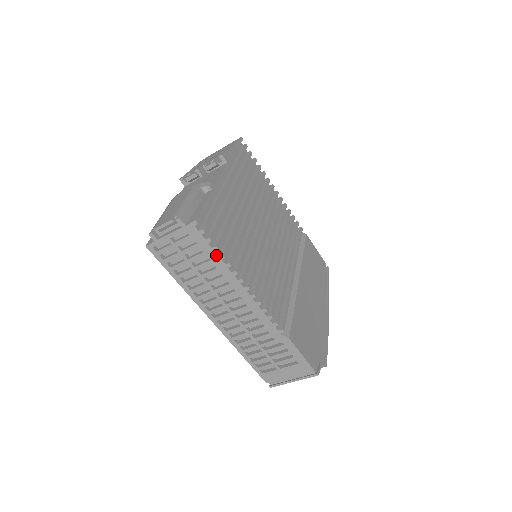
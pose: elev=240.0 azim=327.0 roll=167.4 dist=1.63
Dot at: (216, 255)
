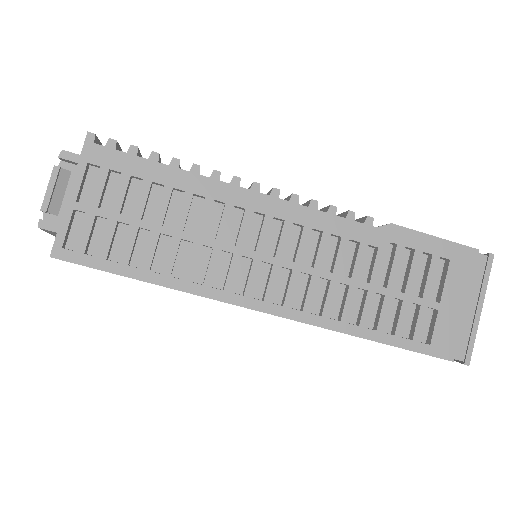
Dot at: (164, 167)
